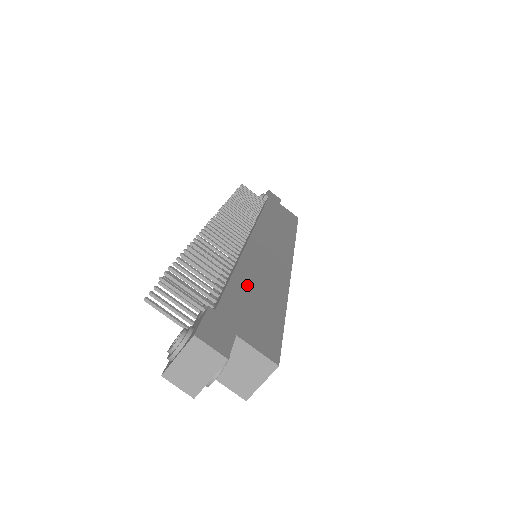
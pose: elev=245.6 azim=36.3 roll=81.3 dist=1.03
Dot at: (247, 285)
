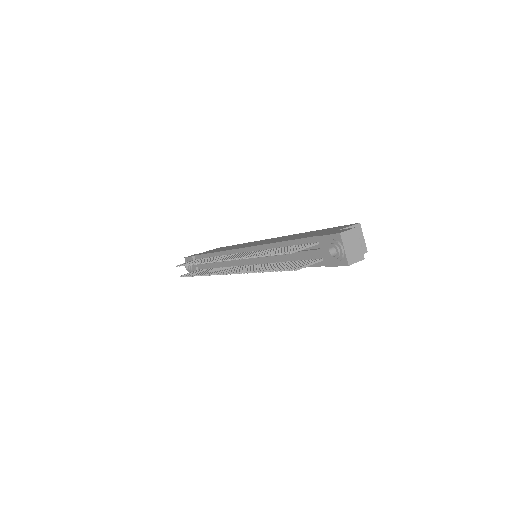
Dot at: occluded
